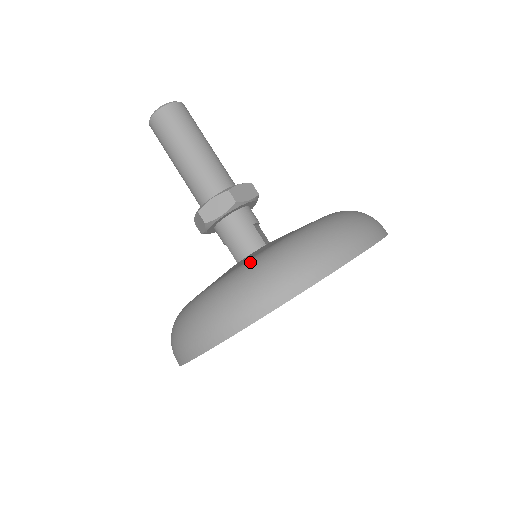
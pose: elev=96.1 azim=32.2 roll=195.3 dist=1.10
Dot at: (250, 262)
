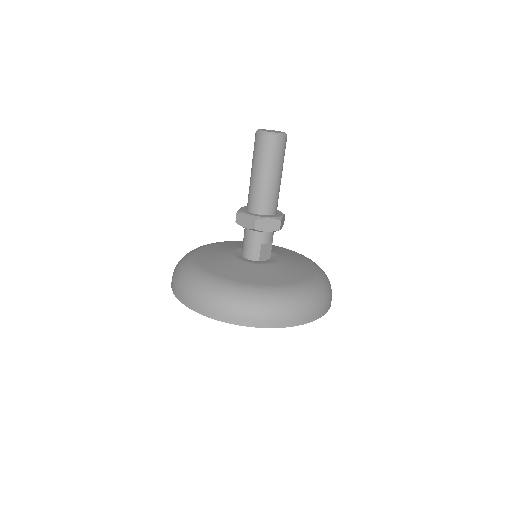
Dot at: (213, 280)
